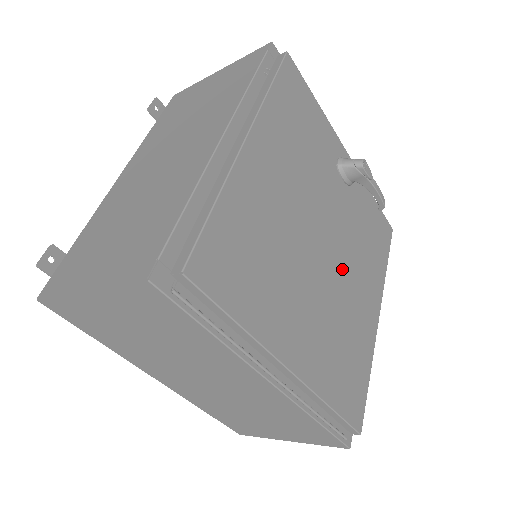
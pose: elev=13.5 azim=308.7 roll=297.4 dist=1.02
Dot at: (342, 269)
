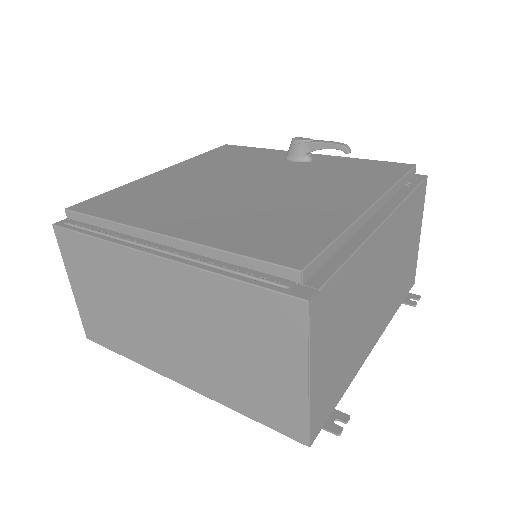
Dot at: (282, 191)
